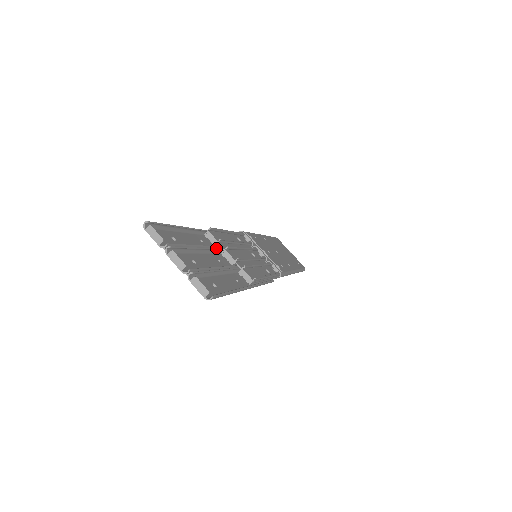
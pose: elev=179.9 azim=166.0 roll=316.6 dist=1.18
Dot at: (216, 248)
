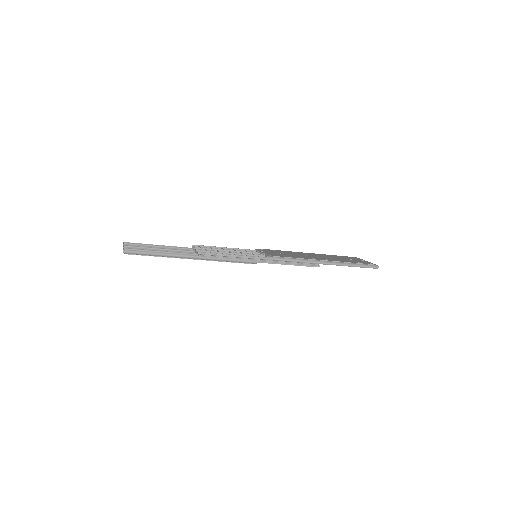
Dot at: (186, 250)
